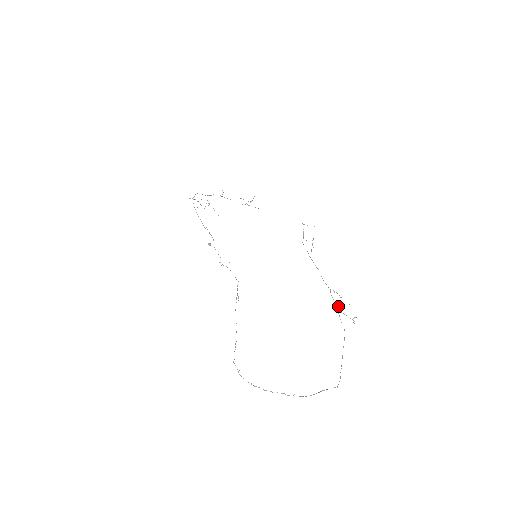
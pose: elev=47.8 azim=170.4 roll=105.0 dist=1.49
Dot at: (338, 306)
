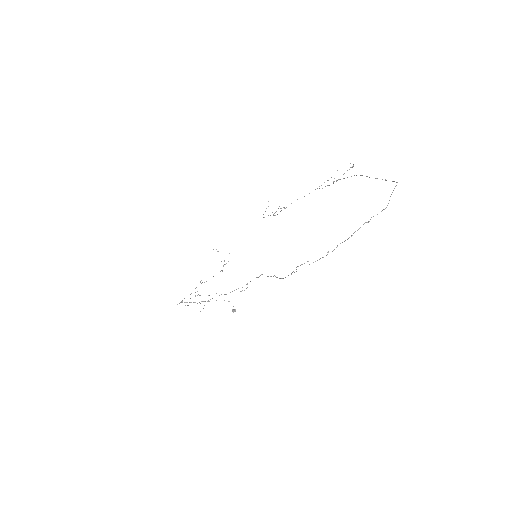
Dot at: (333, 181)
